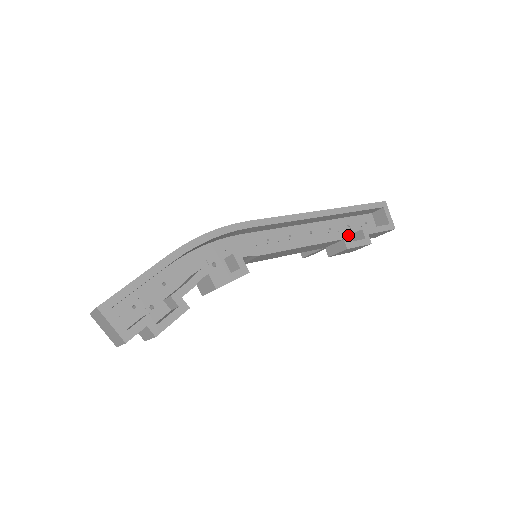
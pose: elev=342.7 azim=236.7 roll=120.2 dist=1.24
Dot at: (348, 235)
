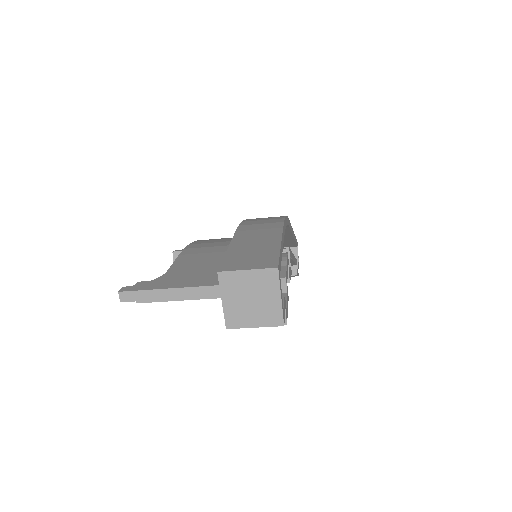
Dot at: occluded
